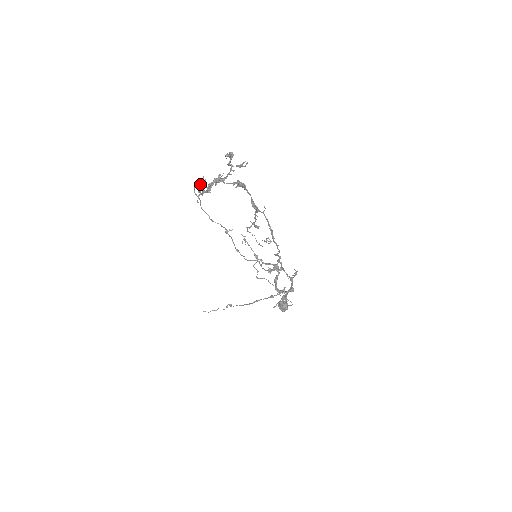
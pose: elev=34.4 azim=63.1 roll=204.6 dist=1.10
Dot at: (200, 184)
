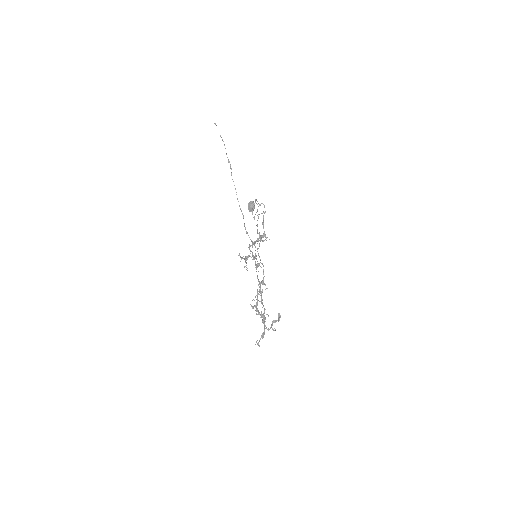
Dot at: (259, 301)
